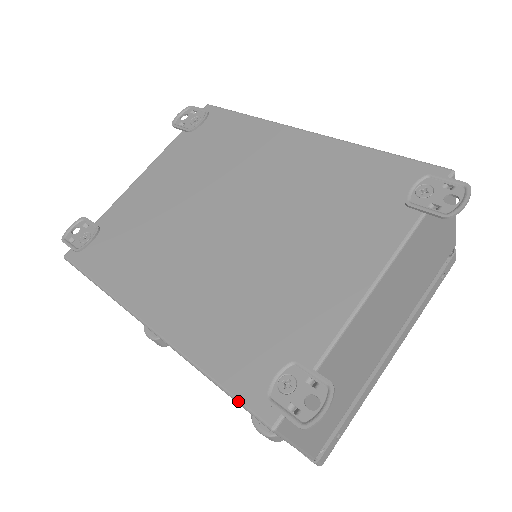
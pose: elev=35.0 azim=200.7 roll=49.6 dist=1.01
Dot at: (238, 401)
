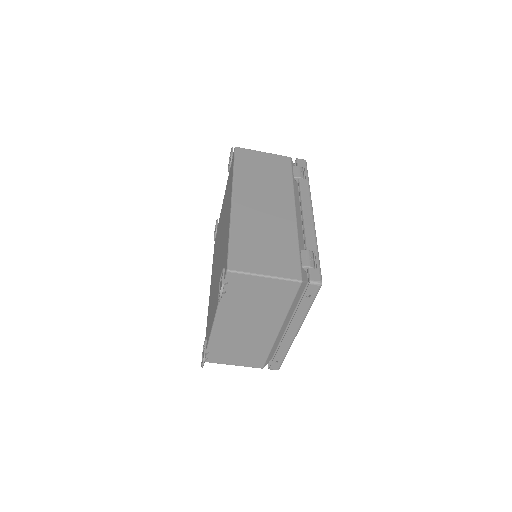
Dot at: occluded
